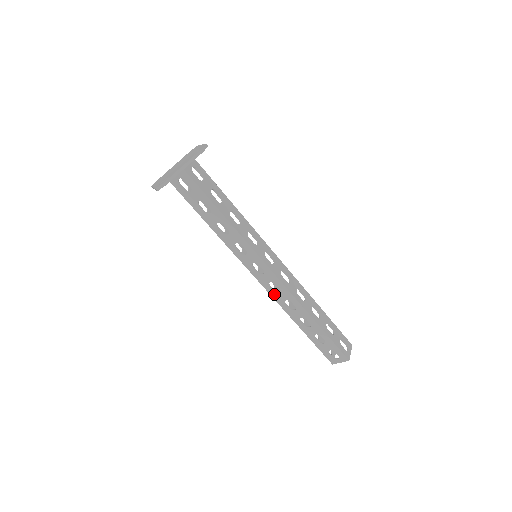
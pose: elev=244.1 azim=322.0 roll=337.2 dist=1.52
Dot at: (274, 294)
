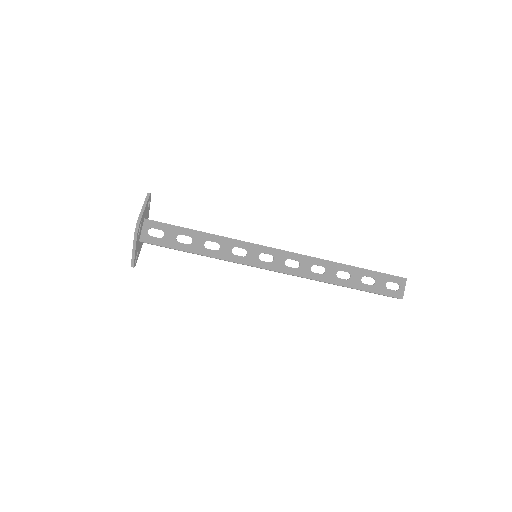
Dot at: (298, 272)
